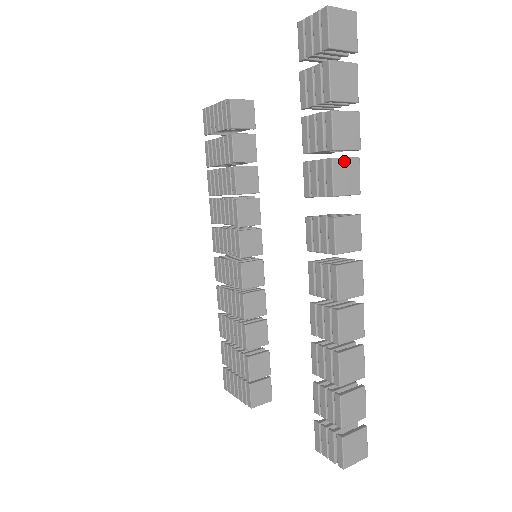
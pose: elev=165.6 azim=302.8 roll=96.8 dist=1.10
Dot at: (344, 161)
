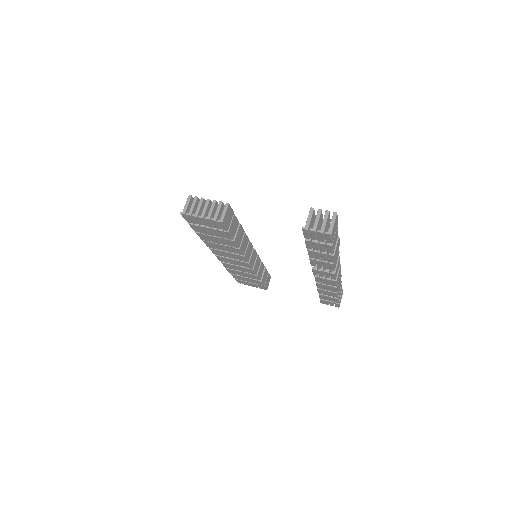
Dot at: (336, 257)
